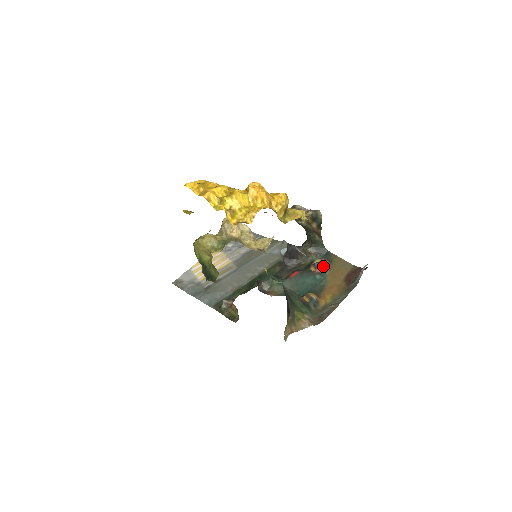
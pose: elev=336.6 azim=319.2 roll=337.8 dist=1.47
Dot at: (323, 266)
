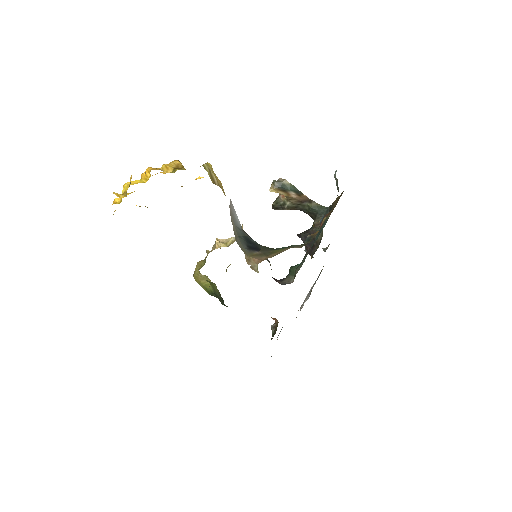
Dot at: (324, 217)
